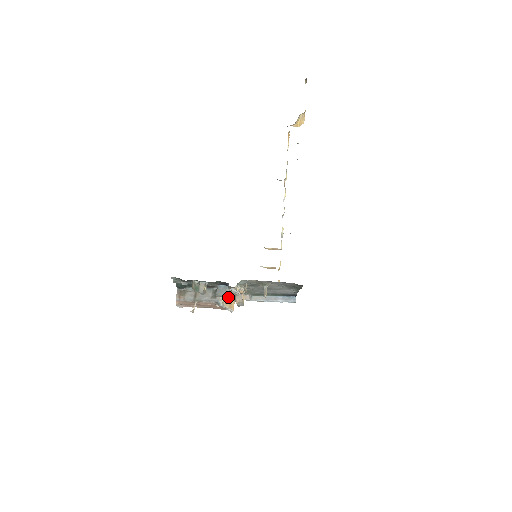
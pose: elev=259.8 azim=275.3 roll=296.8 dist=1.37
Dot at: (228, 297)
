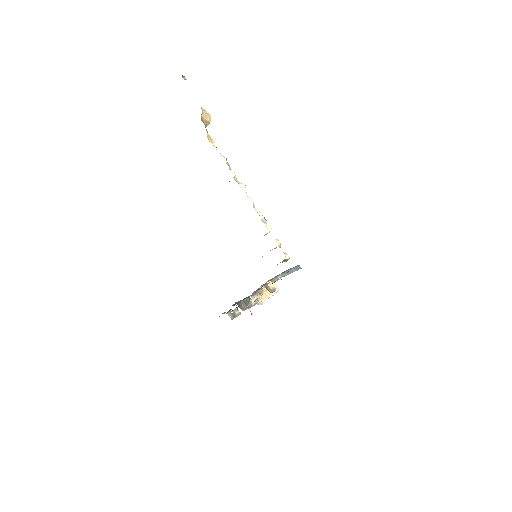
Dot at: (263, 292)
